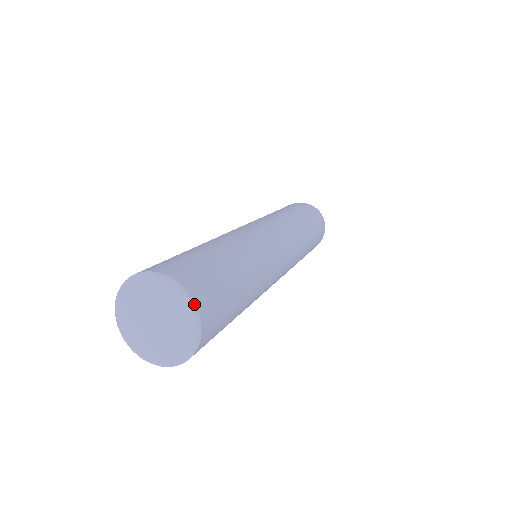
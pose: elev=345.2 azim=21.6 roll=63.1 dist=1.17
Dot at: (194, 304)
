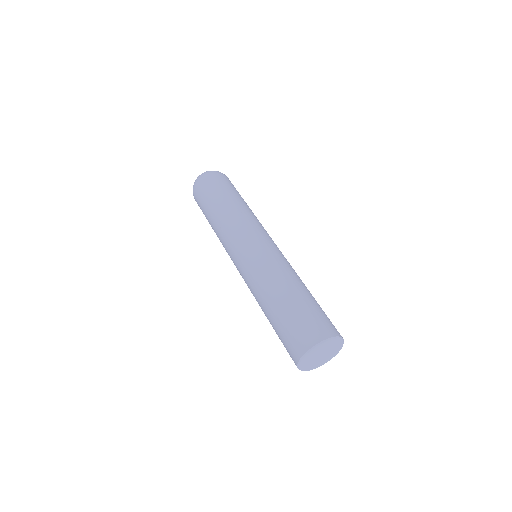
Dot at: (342, 338)
